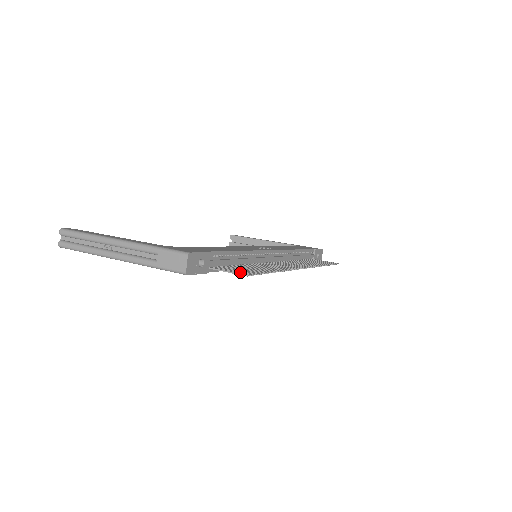
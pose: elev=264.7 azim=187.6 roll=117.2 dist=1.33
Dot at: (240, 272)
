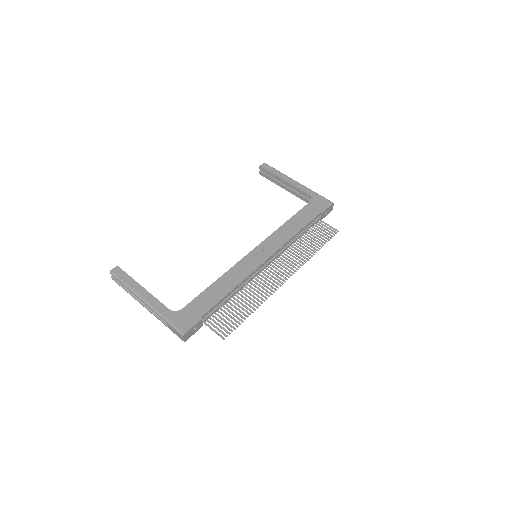
Dot at: (221, 332)
